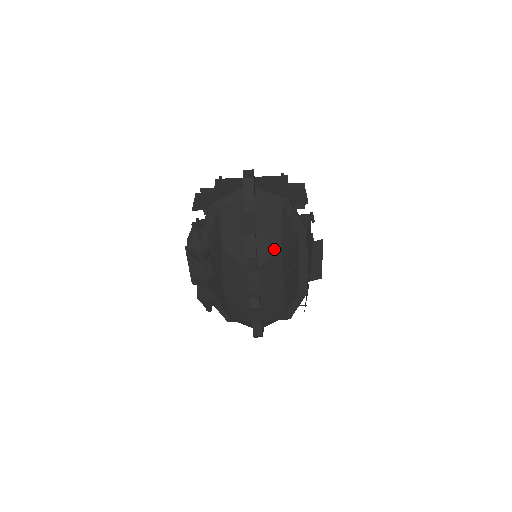
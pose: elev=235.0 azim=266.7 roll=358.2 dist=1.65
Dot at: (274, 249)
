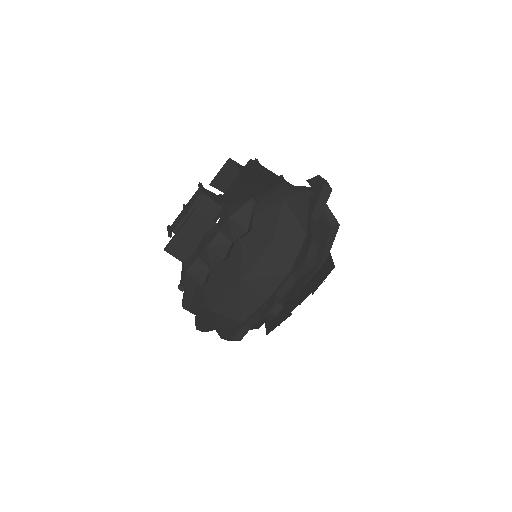
Dot at: (315, 265)
